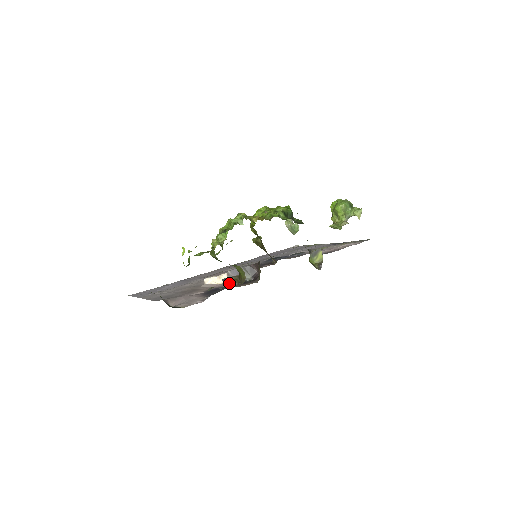
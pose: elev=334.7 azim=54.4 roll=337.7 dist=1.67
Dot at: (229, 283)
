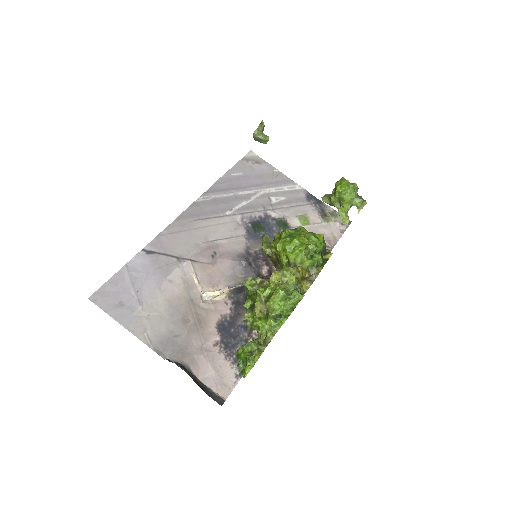
Dot at: (248, 330)
